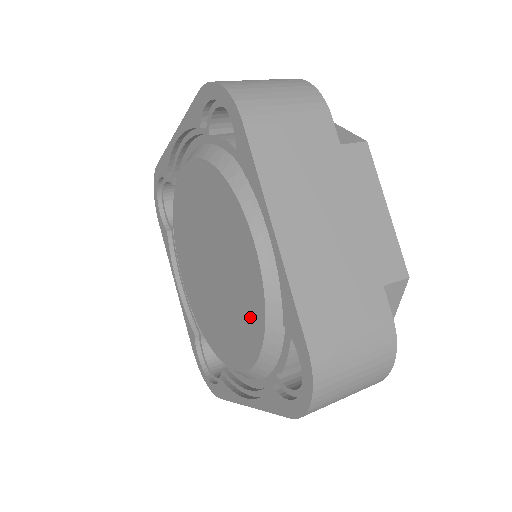
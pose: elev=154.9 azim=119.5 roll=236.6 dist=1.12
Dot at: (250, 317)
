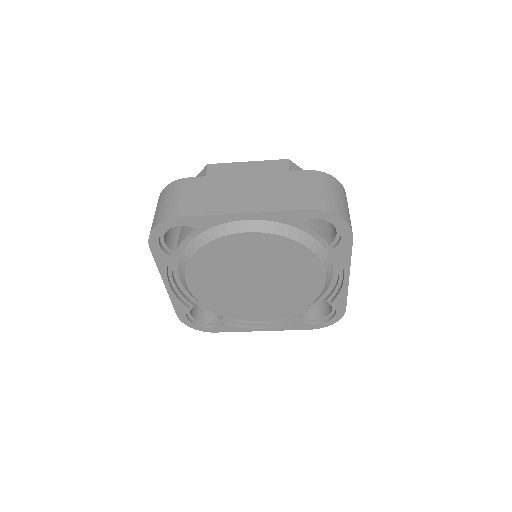
Dot at: (296, 301)
